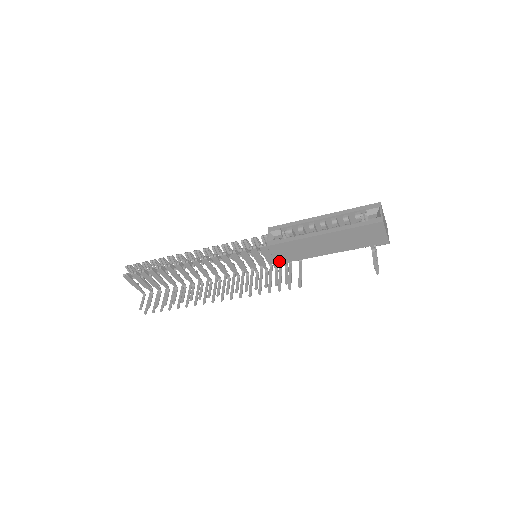
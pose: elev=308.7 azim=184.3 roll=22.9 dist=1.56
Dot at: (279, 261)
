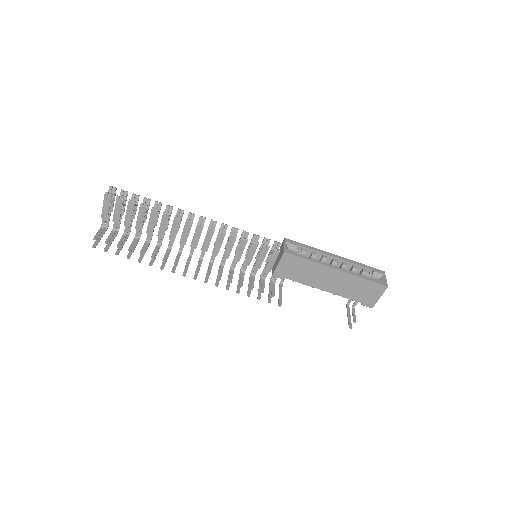
Dot at: (278, 272)
